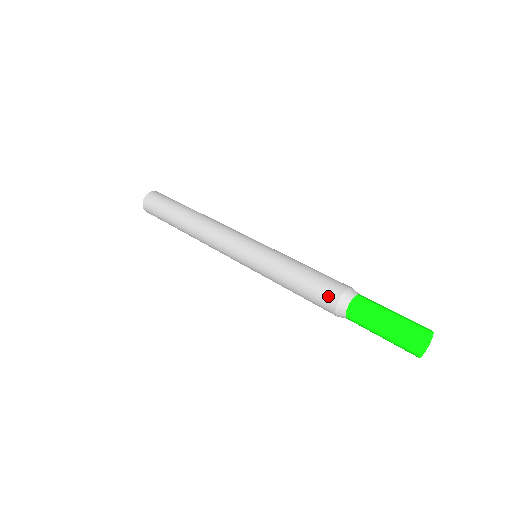
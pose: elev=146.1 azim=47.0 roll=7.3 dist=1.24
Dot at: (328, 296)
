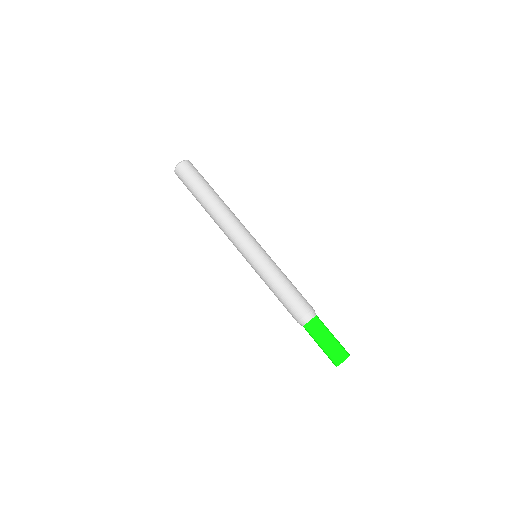
Dot at: occluded
